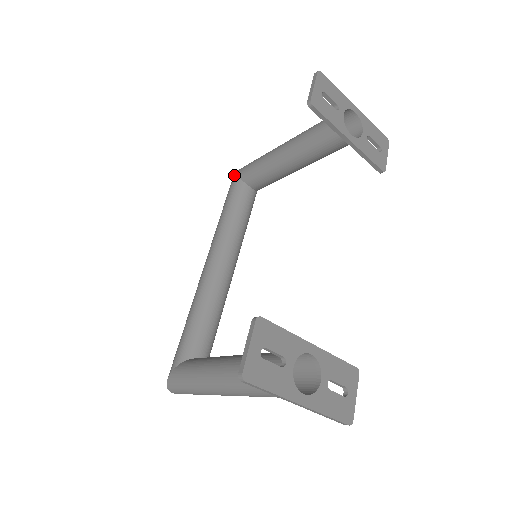
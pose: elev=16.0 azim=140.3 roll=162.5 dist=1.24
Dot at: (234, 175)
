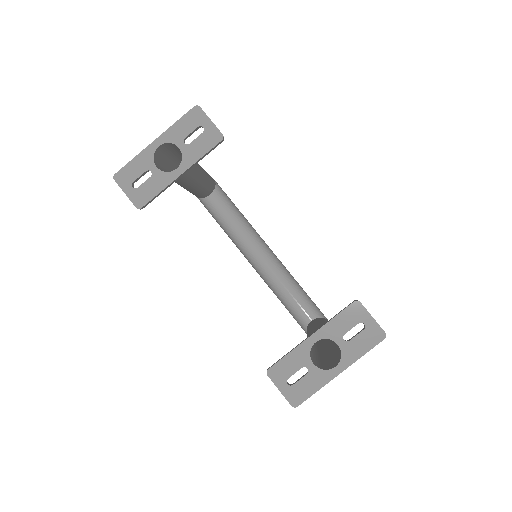
Dot at: occluded
